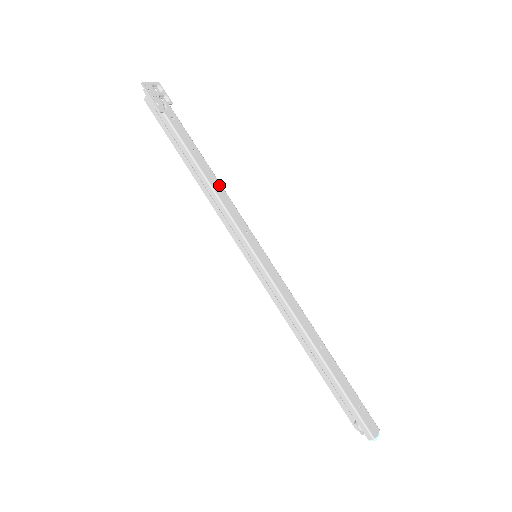
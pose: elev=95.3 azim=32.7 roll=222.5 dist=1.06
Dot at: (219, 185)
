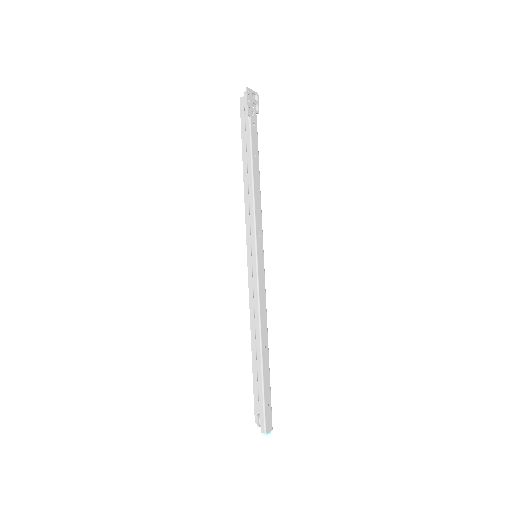
Dot at: (259, 191)
